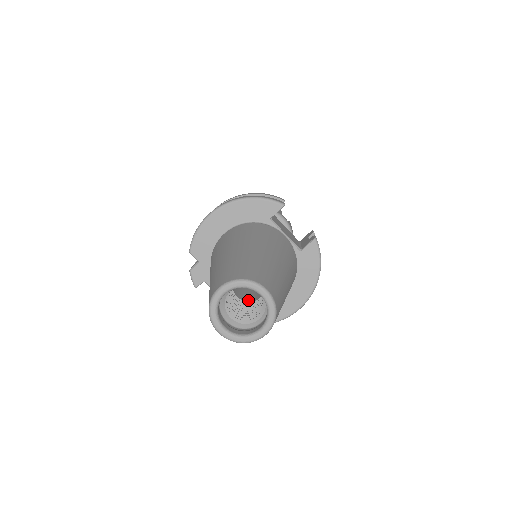
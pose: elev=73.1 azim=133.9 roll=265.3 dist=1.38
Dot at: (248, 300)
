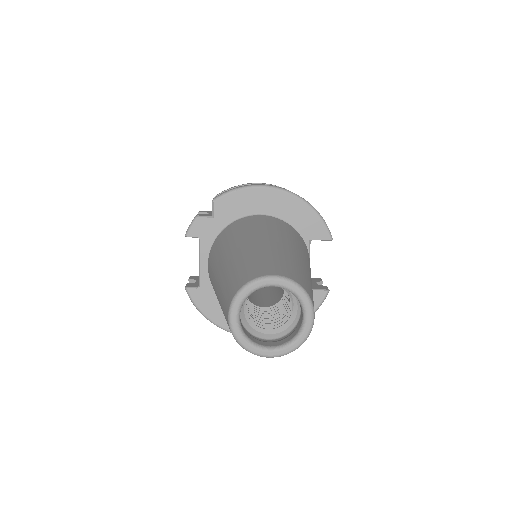
Dot at: (250, 299)
